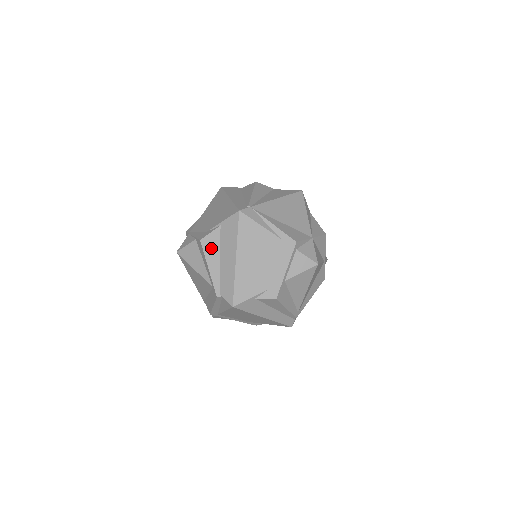
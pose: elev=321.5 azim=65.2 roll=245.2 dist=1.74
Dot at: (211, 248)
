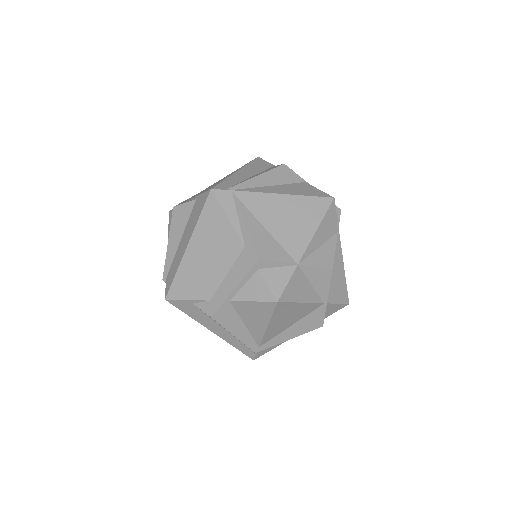
Dot at: (178, 221)
